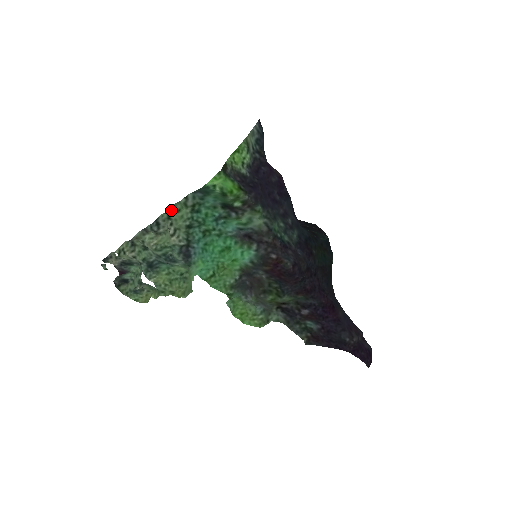
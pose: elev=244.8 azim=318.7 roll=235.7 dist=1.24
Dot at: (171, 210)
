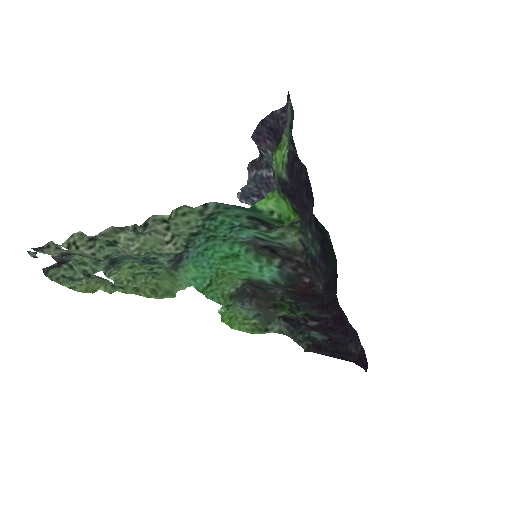
Dot at: (173, 213)
